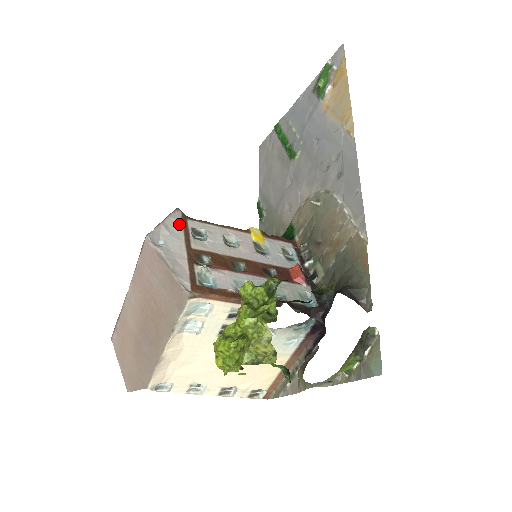
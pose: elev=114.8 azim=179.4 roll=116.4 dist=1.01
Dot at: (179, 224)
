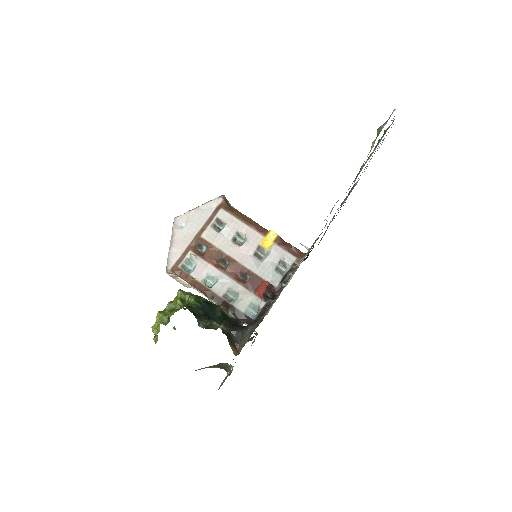
Dot at: (210, 212)
